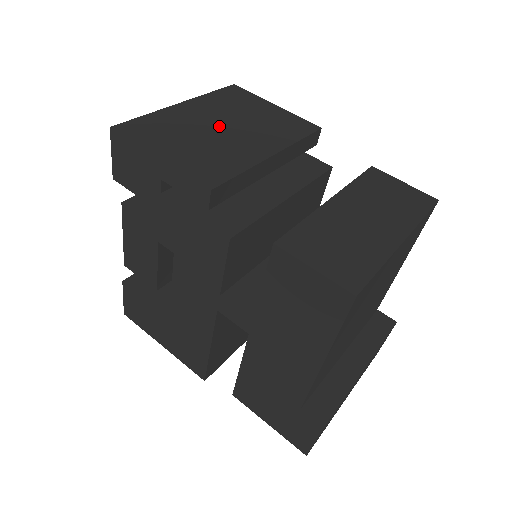
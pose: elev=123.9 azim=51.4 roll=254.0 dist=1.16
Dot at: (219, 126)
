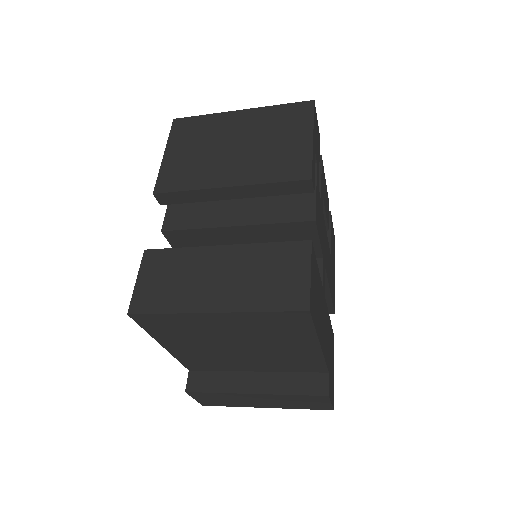
Dot at: (233, 143)
